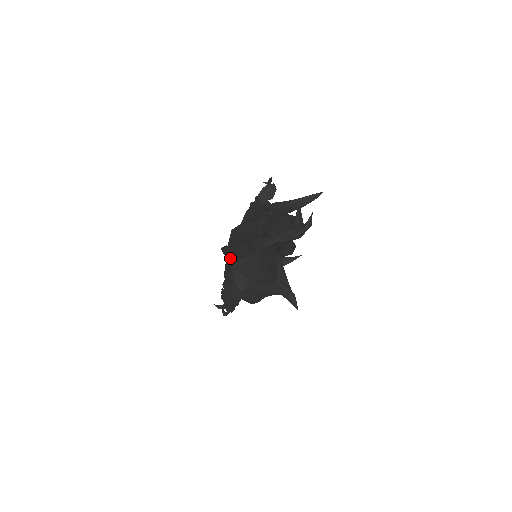
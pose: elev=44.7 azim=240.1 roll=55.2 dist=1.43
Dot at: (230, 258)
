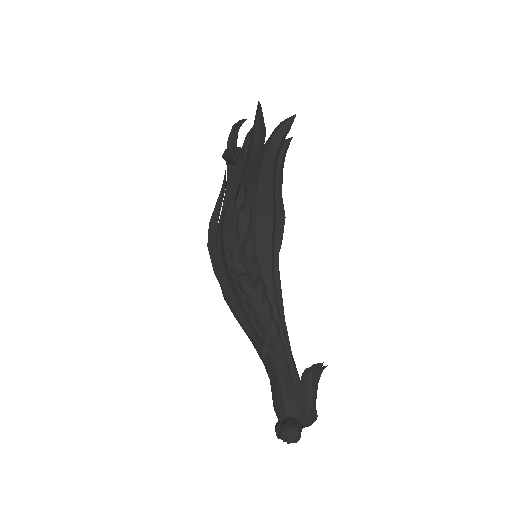
Dot at: (228, 289)
